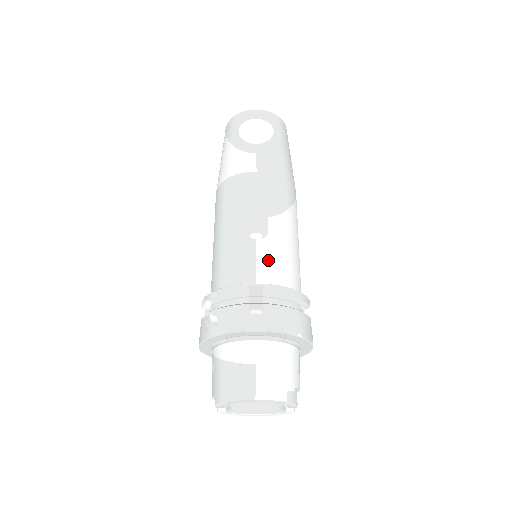
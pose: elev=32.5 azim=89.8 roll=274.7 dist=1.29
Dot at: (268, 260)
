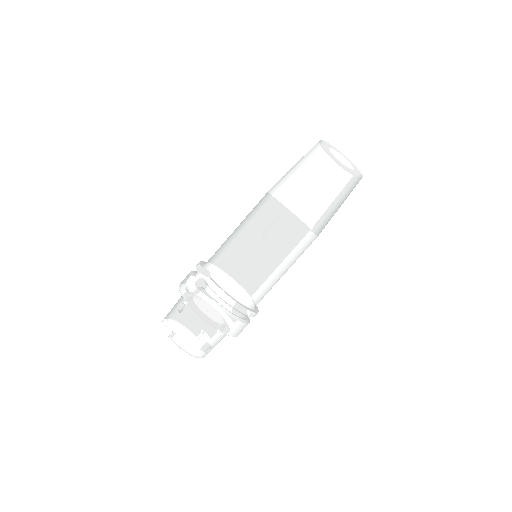
Dot at: (263, 292)
